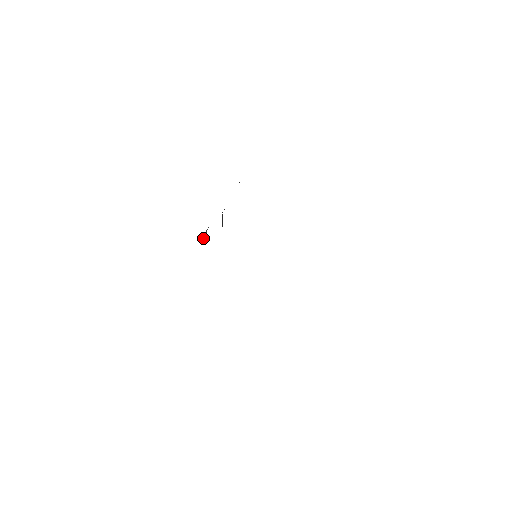
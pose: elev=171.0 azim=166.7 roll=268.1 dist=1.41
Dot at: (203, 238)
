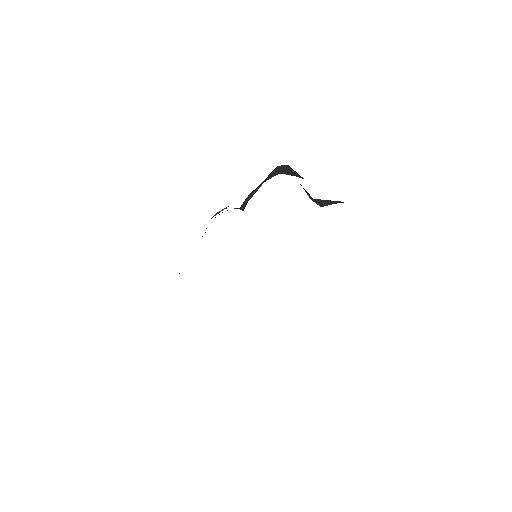
Dot at: occluded
